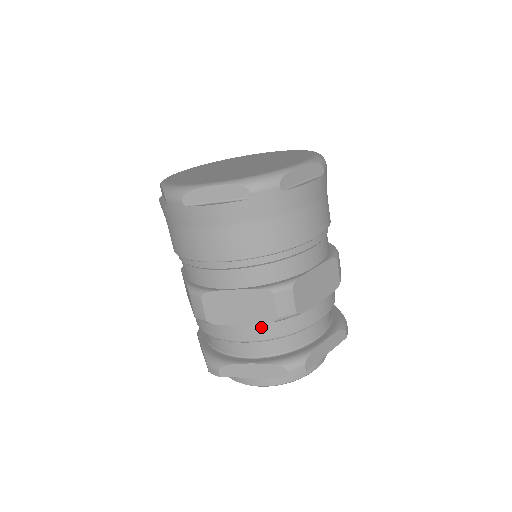
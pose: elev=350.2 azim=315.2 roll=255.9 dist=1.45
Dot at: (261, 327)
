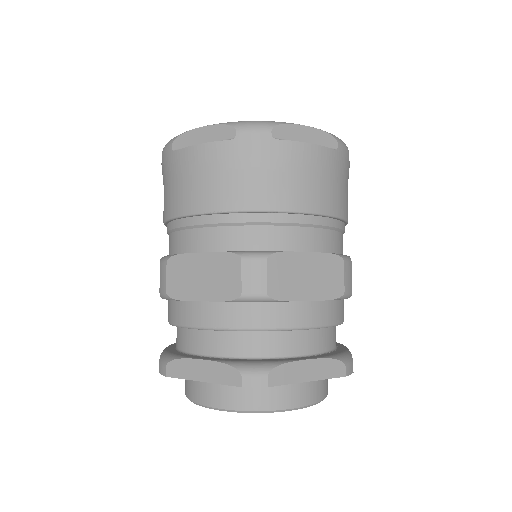
Dot at: (323, 307)
